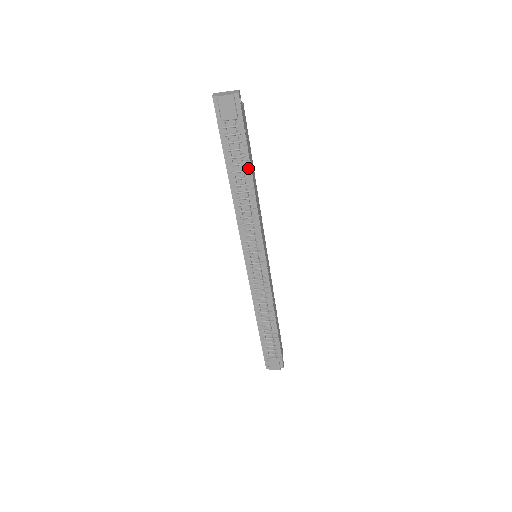
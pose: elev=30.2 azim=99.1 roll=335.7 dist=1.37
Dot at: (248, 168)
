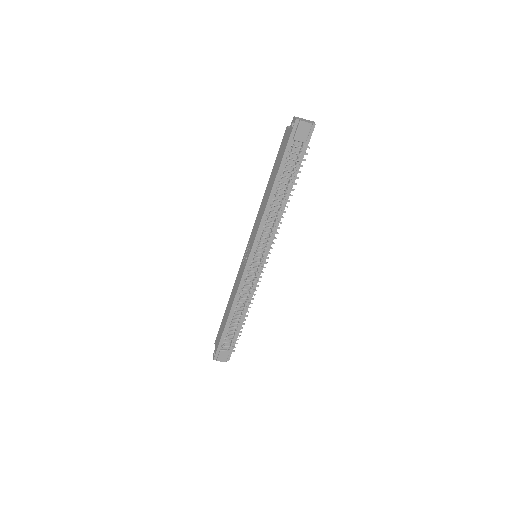
Dot at: (294, 183)
